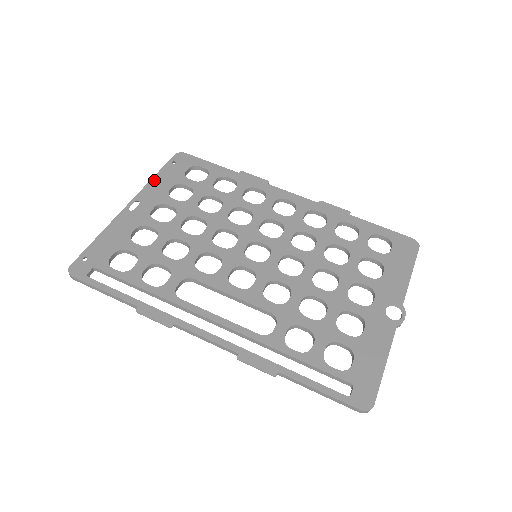
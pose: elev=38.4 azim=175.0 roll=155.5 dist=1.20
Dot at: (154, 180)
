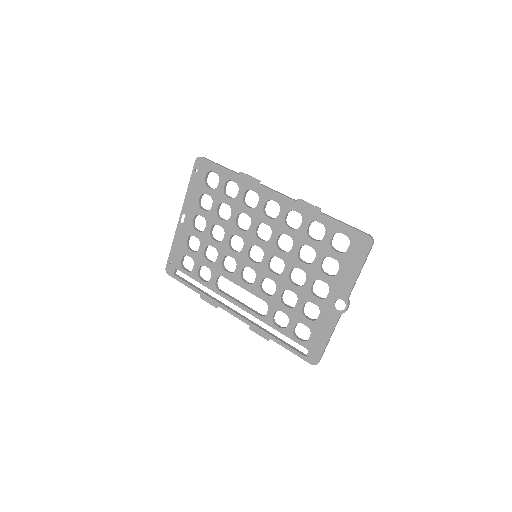
Dot at: (188, 192)
